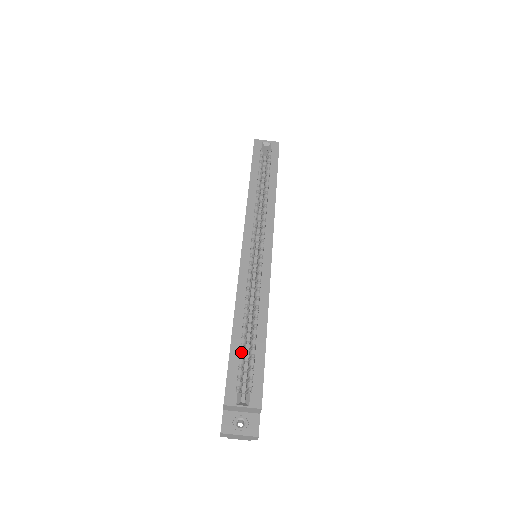
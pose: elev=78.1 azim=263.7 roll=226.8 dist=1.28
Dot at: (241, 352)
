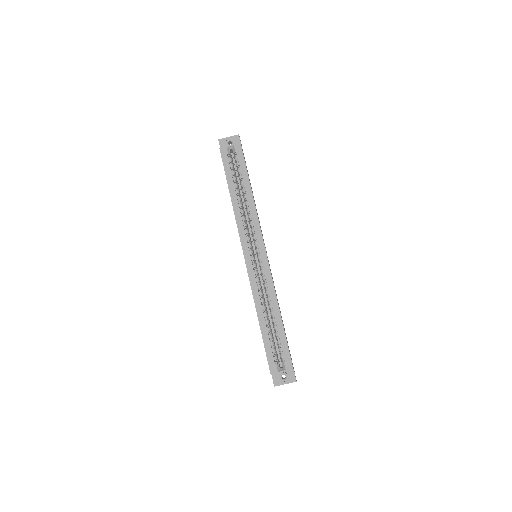
Dot at: (270, 337)
